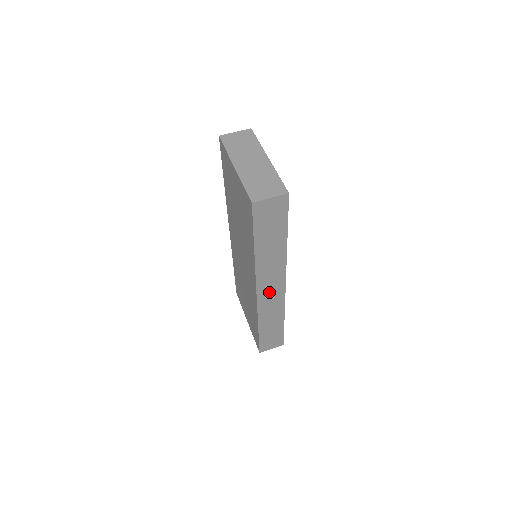
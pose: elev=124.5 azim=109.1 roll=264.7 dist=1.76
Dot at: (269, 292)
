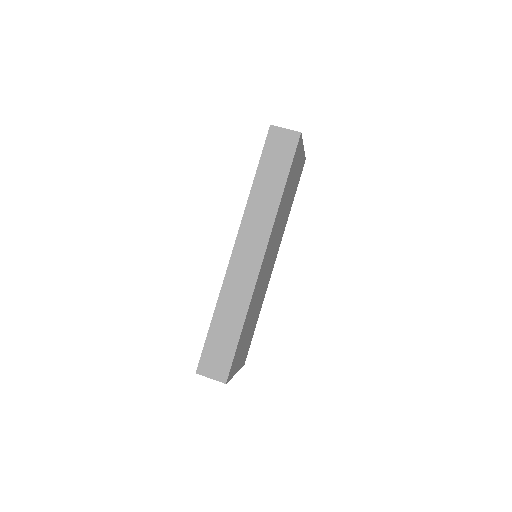
Dot at: (245, 256)
